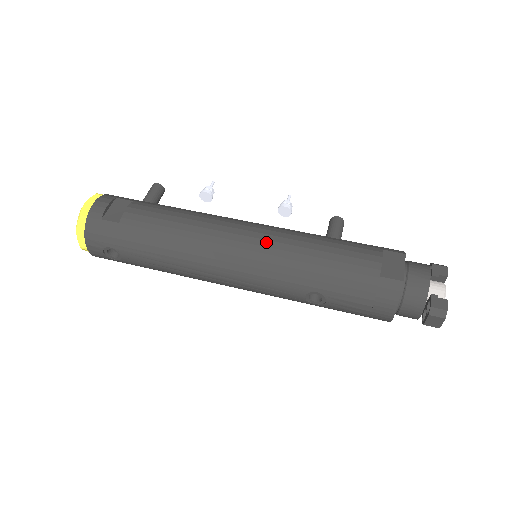
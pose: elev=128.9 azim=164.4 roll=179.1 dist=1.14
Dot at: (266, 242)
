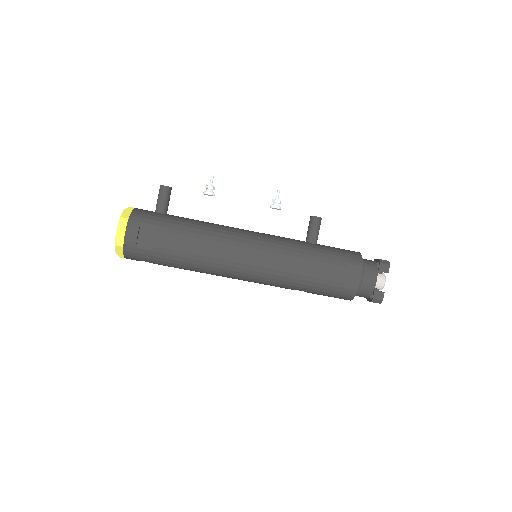
Dot at: (266, 264)
